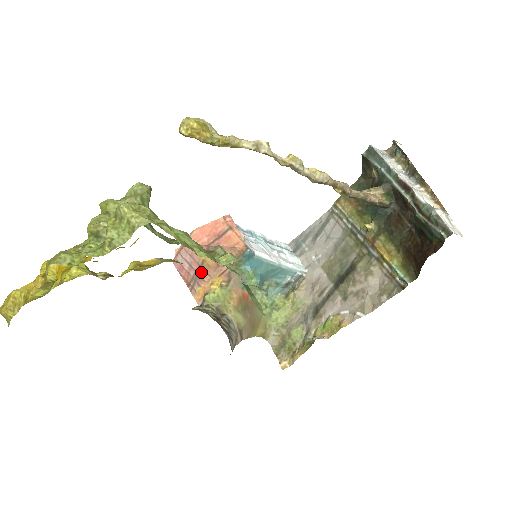
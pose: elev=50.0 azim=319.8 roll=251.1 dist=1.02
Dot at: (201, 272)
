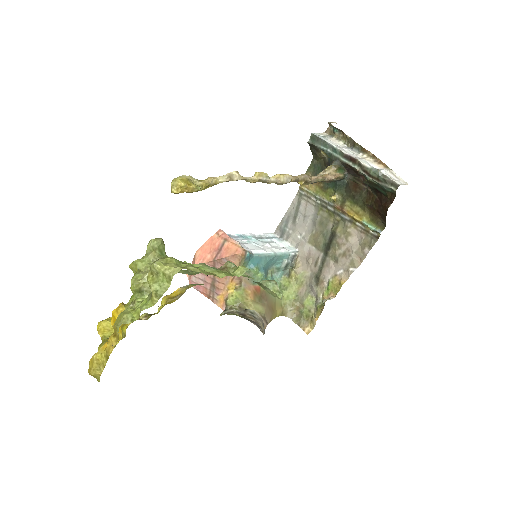
Dot at: (215, 283)
